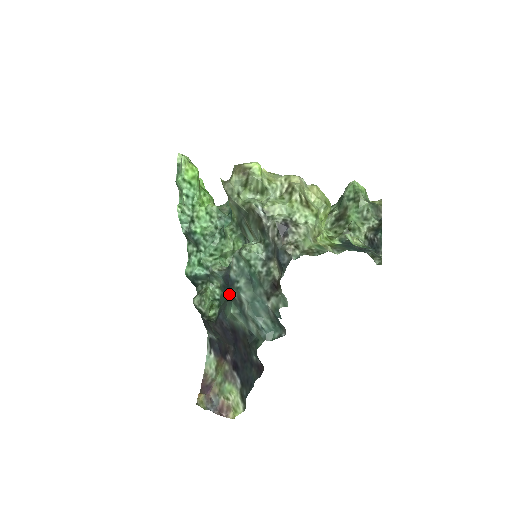
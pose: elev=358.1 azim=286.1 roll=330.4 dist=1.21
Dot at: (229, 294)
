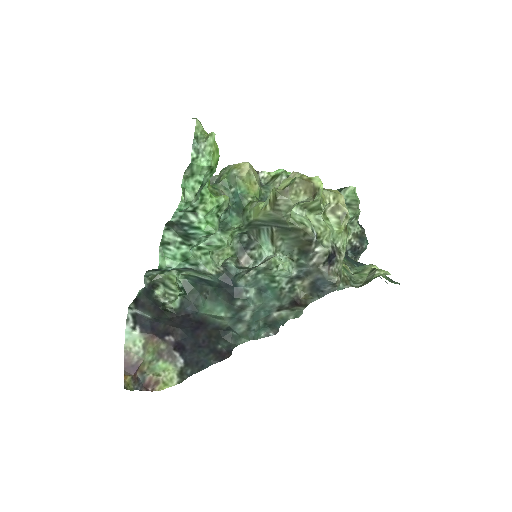
Dot at: (219, 295)
